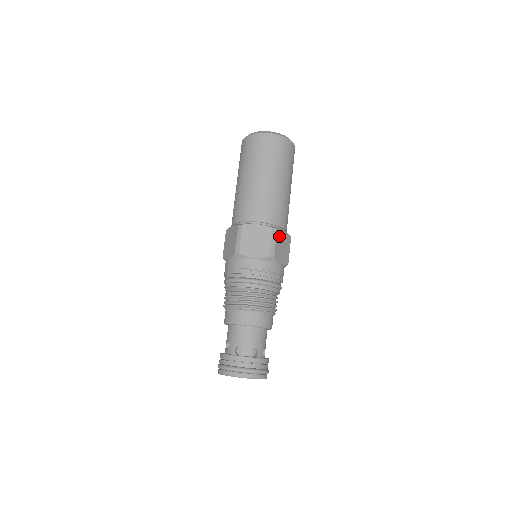
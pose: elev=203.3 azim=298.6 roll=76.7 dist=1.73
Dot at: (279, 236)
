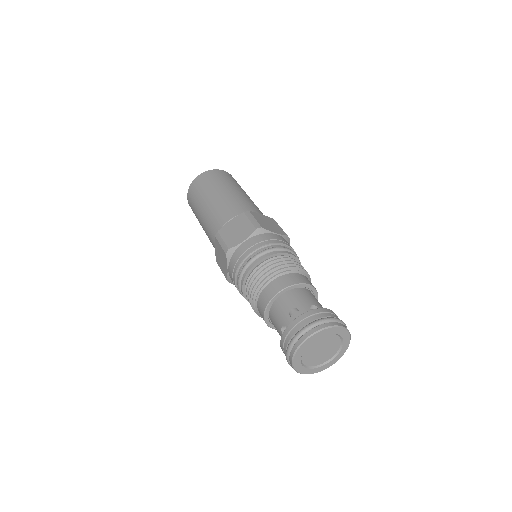
Dot at: occluded
